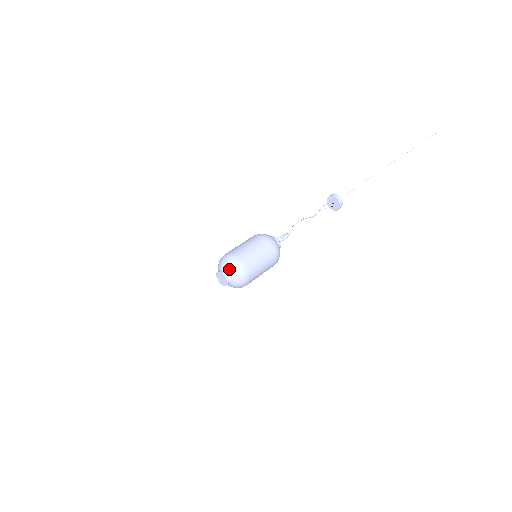
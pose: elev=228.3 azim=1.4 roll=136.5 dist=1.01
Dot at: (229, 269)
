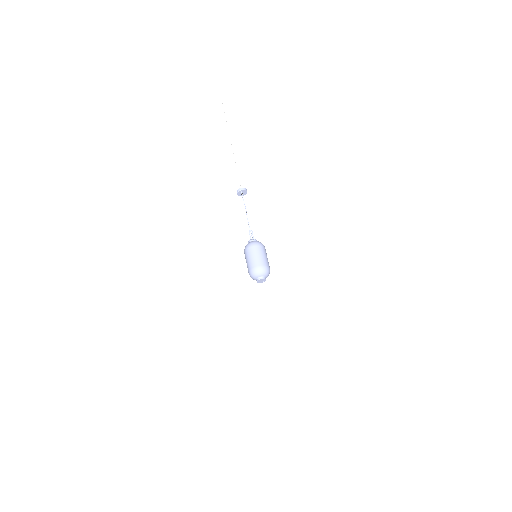
Dot at: (265, 274)
